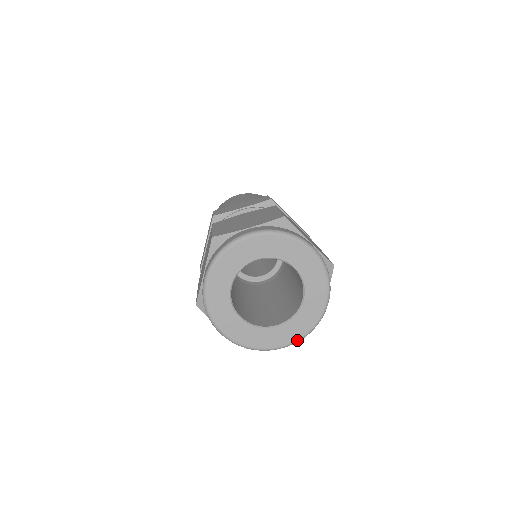
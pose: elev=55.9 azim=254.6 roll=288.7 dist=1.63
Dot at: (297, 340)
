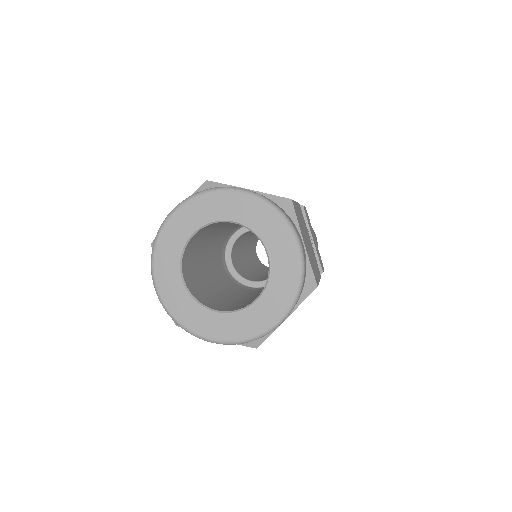
Dot at: (290, 304)
